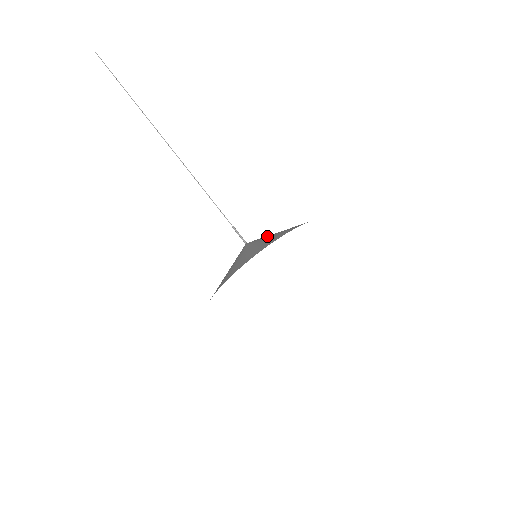
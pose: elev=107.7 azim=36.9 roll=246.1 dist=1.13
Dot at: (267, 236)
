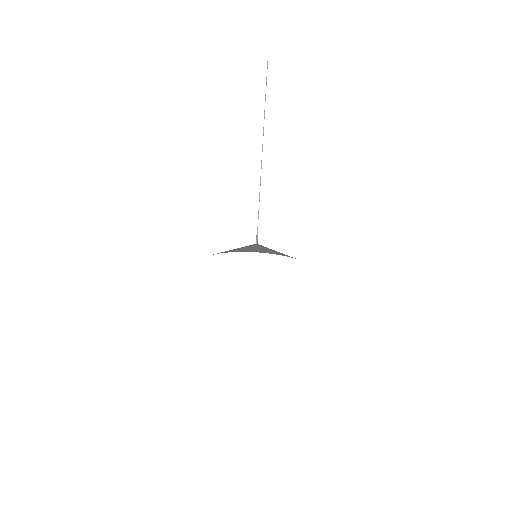
Dot at: (263, 247)
